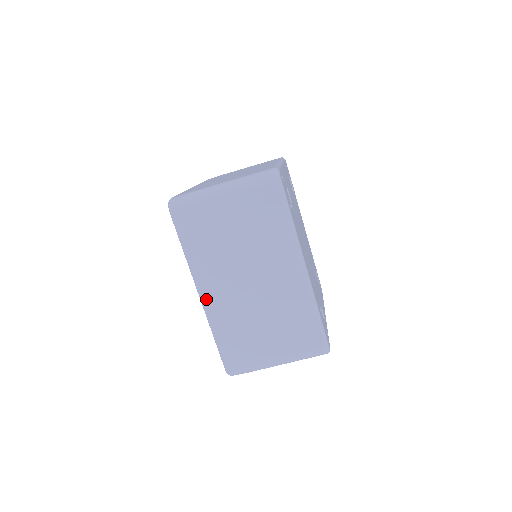
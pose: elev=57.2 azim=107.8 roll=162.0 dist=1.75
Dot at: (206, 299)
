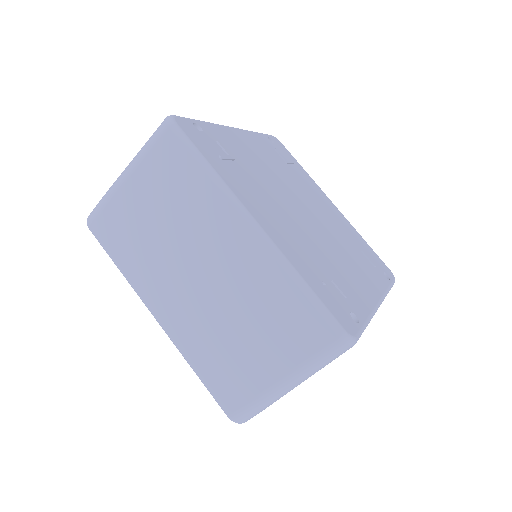
Dot at: (163, 321)
